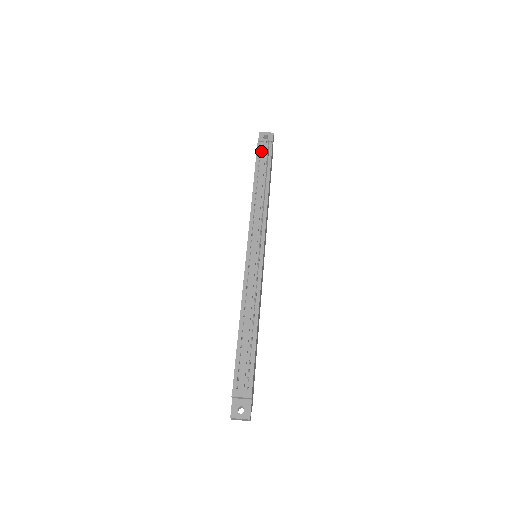
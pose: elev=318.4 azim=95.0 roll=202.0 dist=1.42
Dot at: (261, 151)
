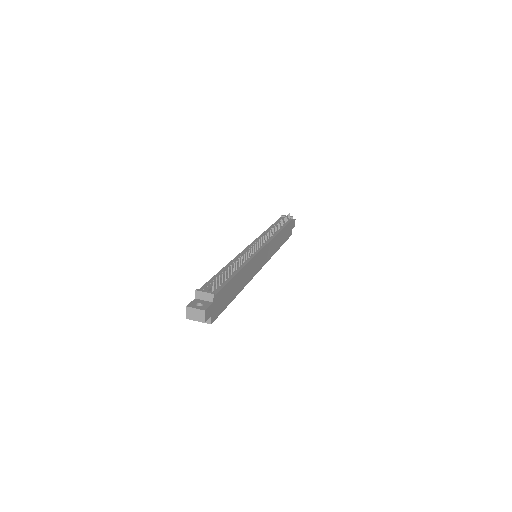
Dot at: occluded
